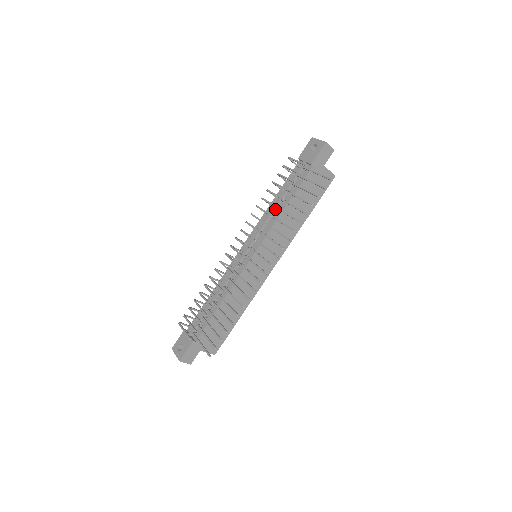
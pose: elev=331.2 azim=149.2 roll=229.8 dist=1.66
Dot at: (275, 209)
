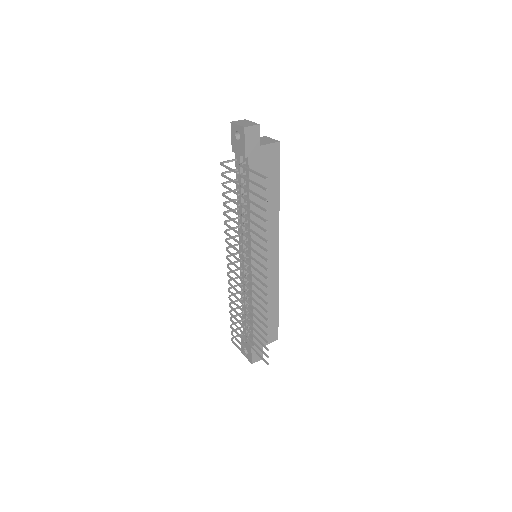
Dot at: occluded
